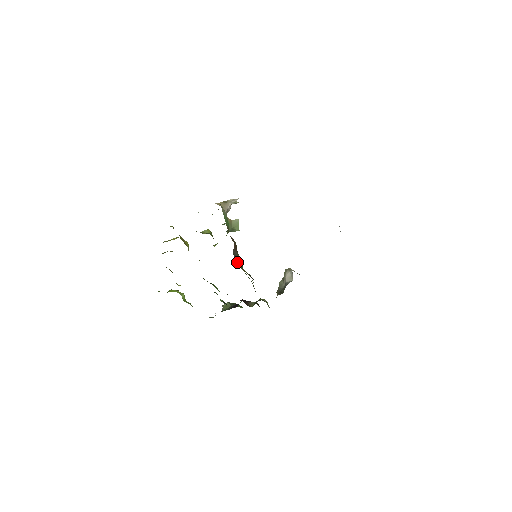
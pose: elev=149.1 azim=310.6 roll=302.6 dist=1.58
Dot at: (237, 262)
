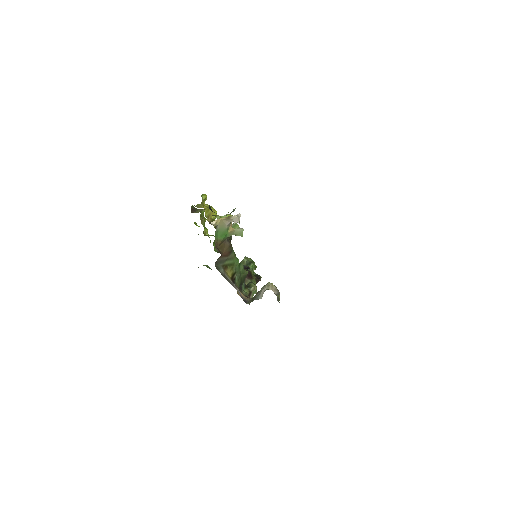
Dot at: (224, 264)
